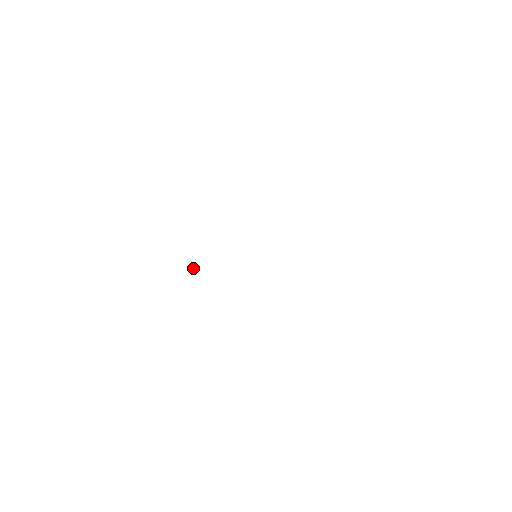
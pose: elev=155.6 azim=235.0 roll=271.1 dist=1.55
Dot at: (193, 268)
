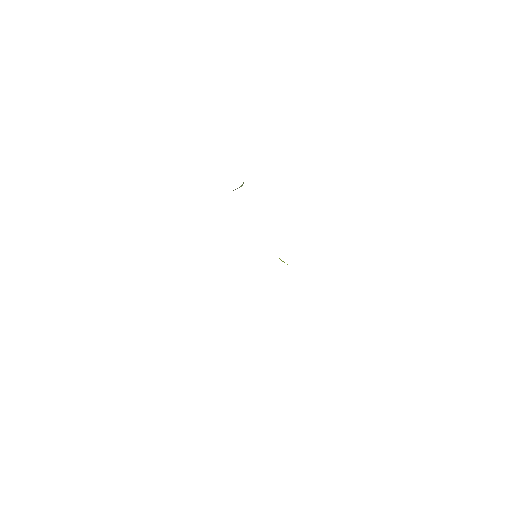
Dot at: occluded
